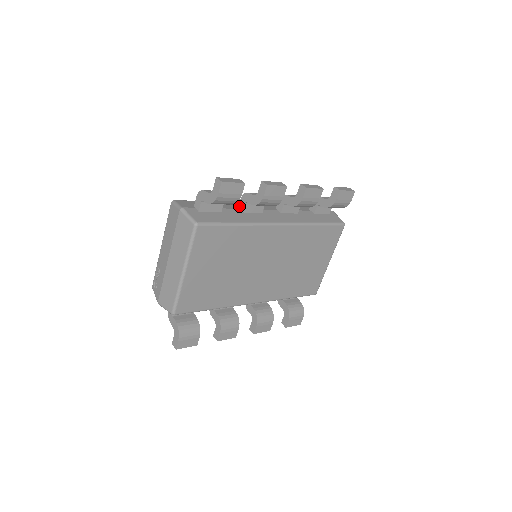
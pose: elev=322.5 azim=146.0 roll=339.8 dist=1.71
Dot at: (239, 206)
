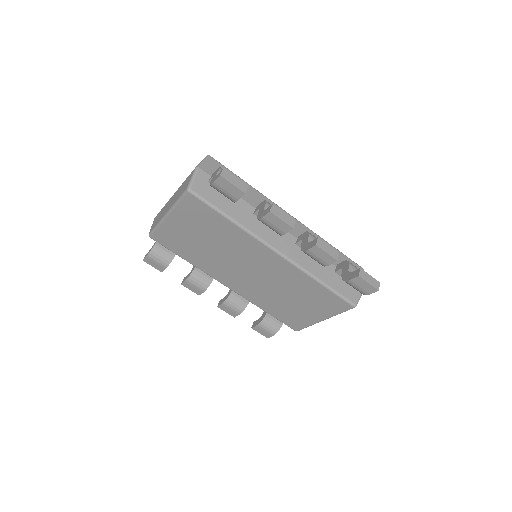
Dot at: (257, 206)
